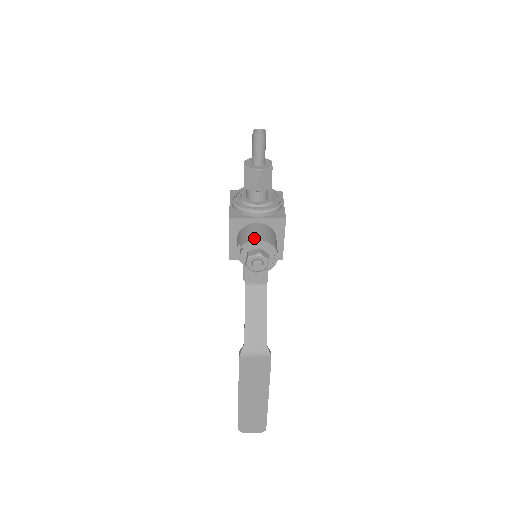
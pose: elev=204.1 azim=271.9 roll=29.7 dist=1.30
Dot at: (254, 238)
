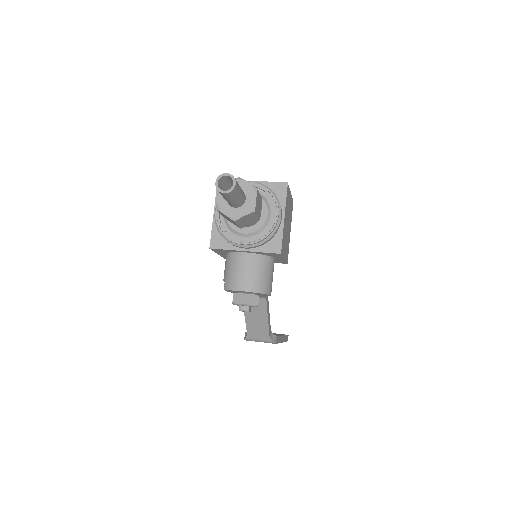
Dot at: (238, 287)
